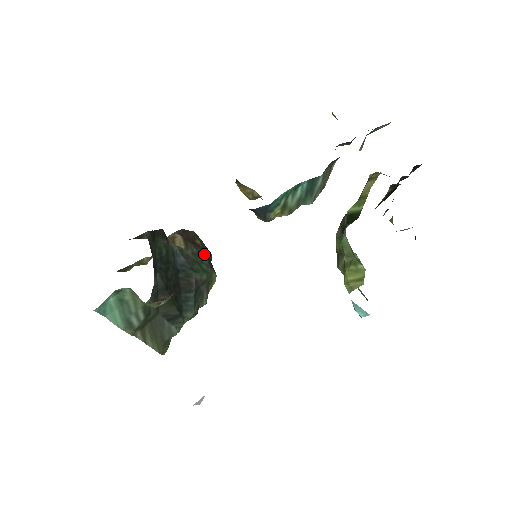
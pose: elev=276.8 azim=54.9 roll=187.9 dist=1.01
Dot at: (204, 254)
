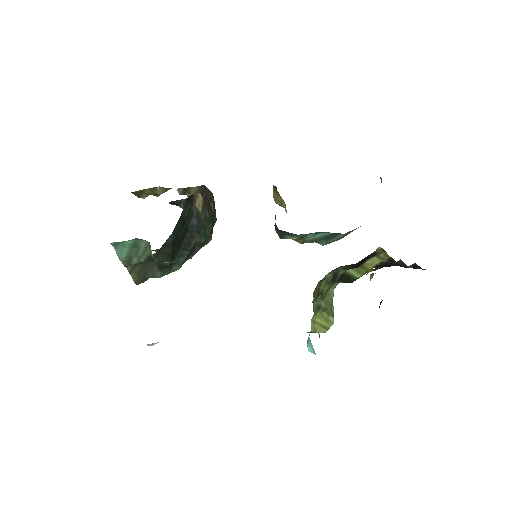
Dot at: (212, 220)
